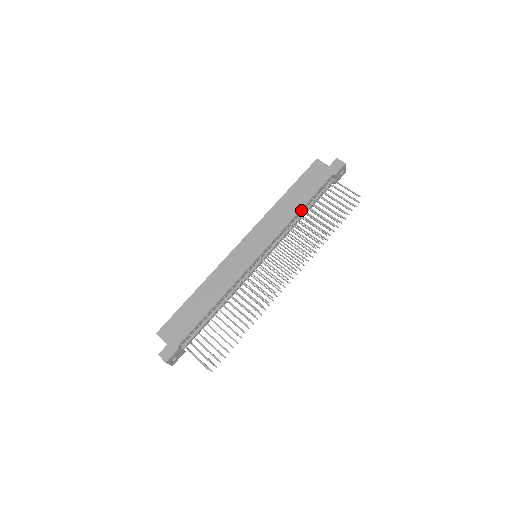
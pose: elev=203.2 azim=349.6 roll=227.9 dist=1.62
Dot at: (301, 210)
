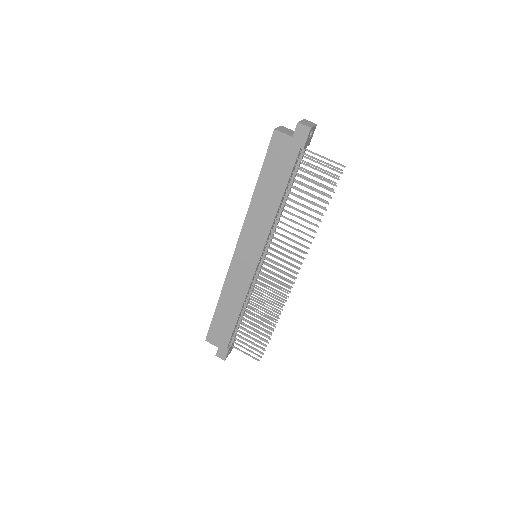
Dot at: (280, 202)
